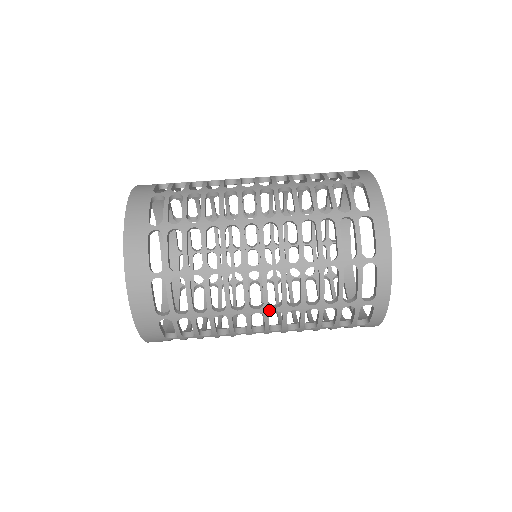
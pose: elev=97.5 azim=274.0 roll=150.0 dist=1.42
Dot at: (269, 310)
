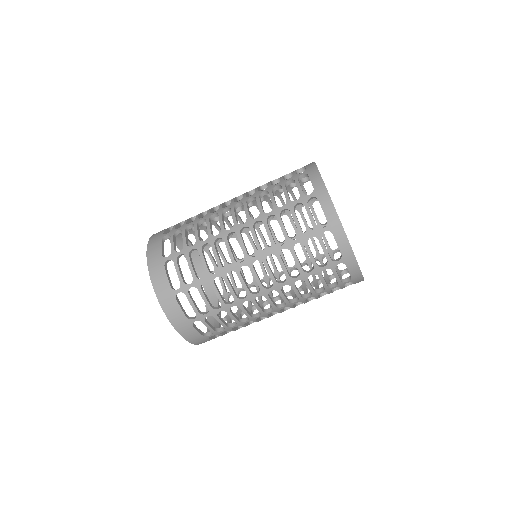
Dot at: (285, 310)
